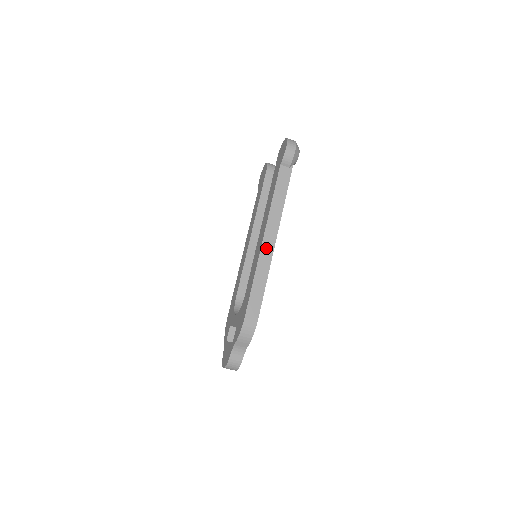
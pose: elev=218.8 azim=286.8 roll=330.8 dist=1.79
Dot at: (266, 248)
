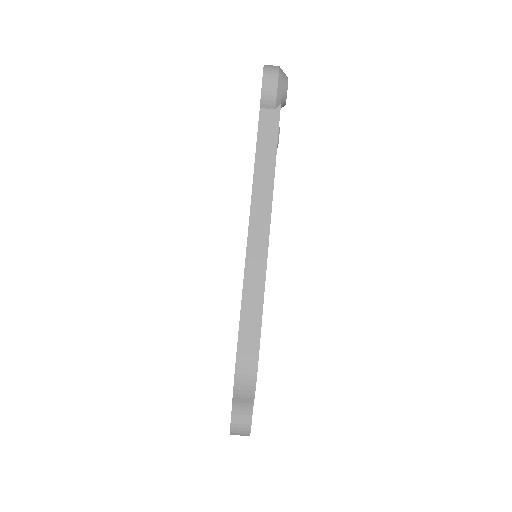
Dot at: (255, 243)
